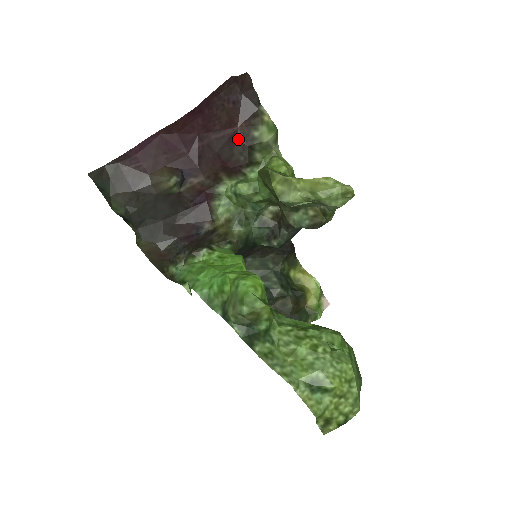
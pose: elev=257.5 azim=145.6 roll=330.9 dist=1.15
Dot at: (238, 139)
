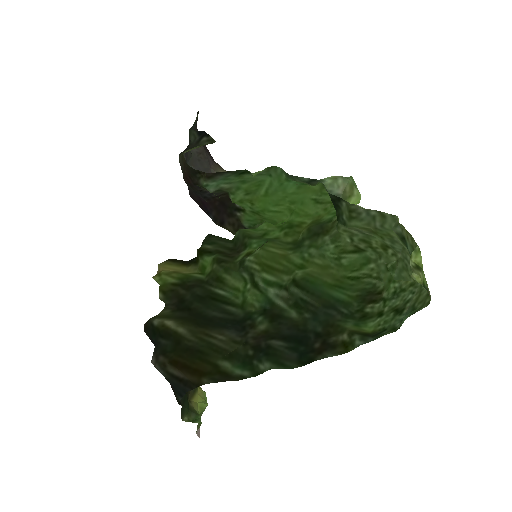
Dot at: occluded
